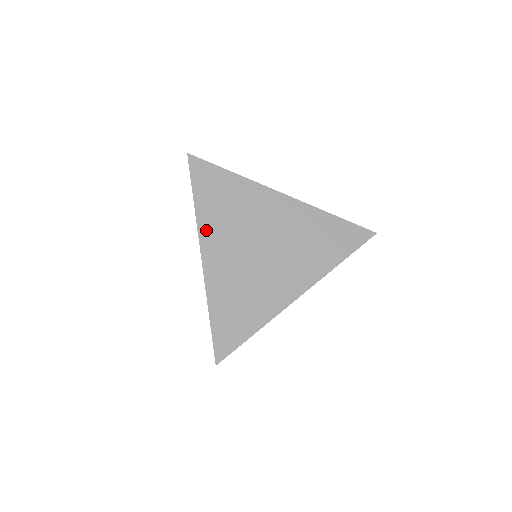
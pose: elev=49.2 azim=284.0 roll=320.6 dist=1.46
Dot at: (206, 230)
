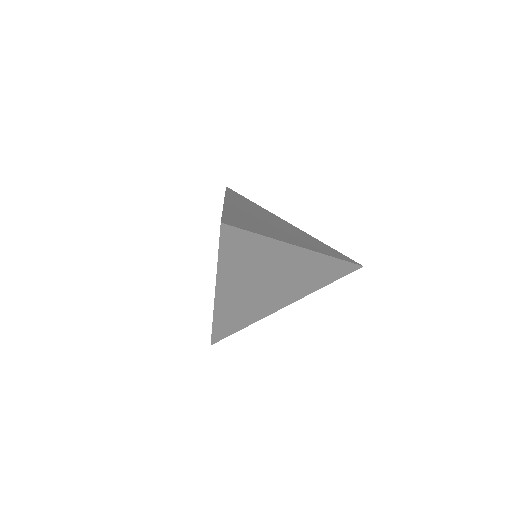
Dot at: (231, 200)
